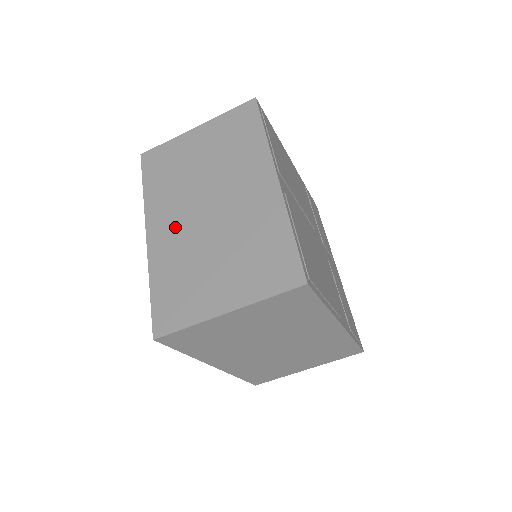
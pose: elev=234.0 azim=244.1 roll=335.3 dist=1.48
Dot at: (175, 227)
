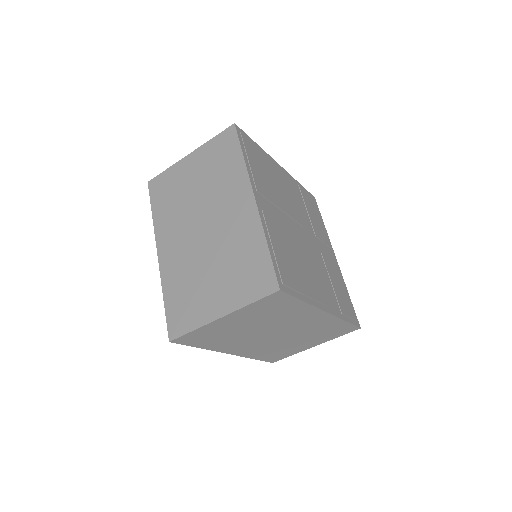
Dot at: (179, 246)
